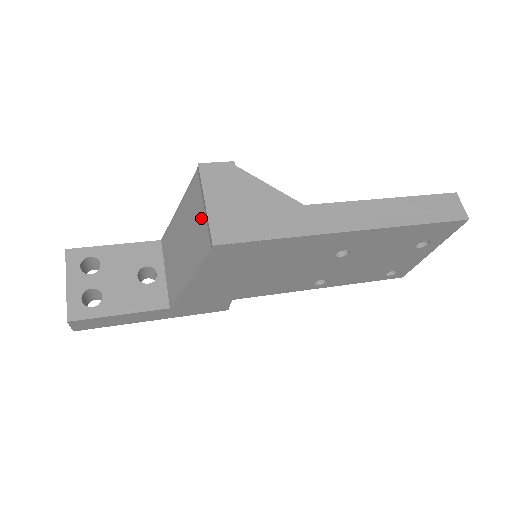
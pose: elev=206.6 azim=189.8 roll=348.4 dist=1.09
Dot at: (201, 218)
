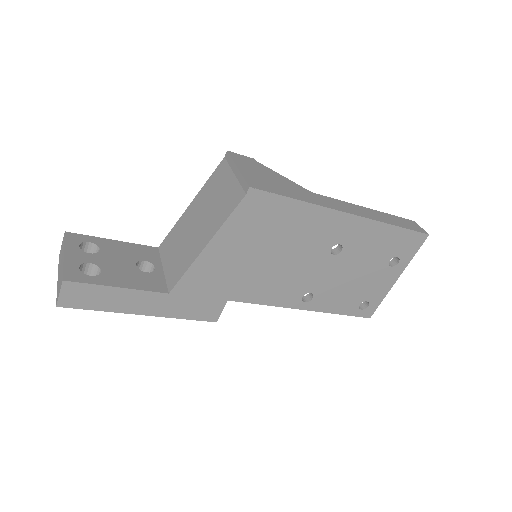
Dot at: (230, 184)
